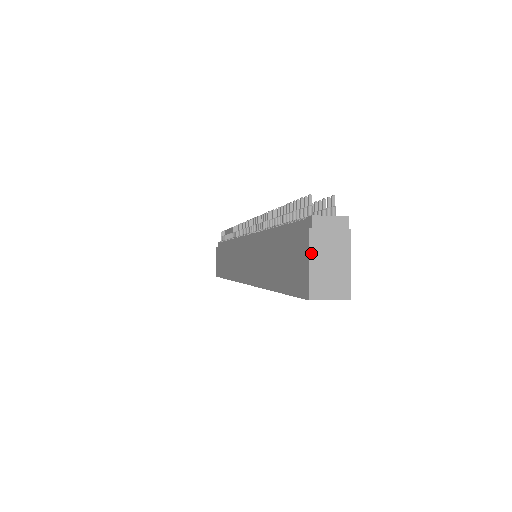
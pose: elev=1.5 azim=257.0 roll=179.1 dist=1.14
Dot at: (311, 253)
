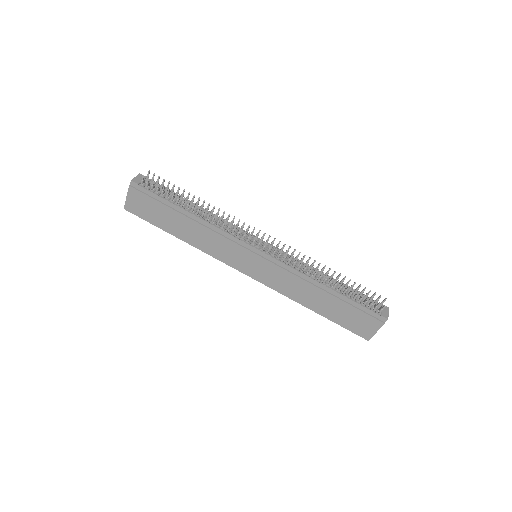
Dot at: occluded
